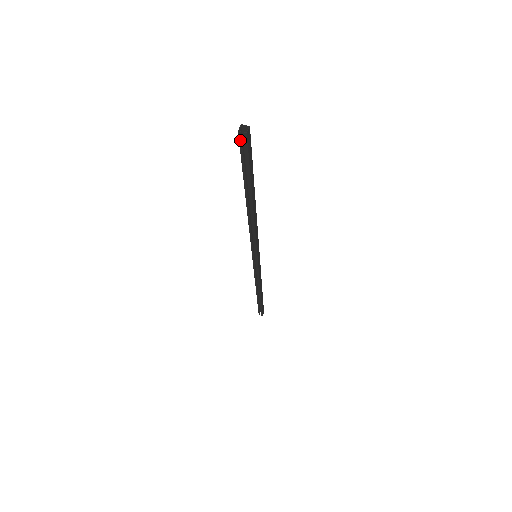
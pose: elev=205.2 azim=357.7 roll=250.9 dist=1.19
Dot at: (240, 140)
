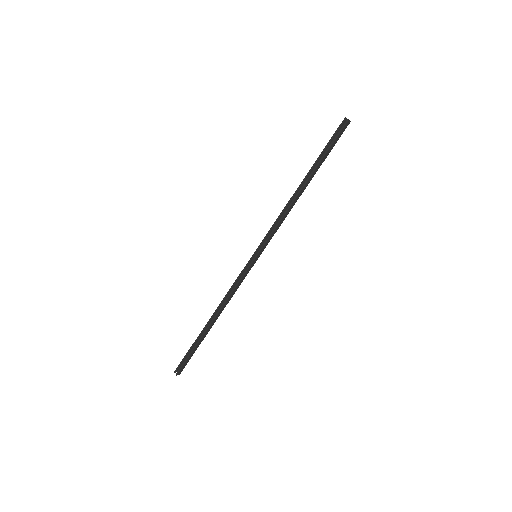
Dot at: (341, 124)
